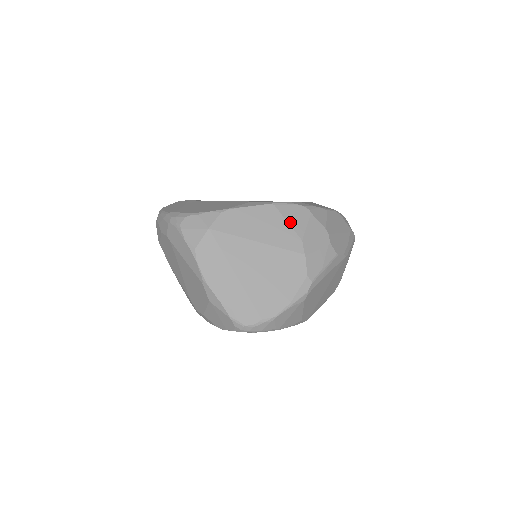
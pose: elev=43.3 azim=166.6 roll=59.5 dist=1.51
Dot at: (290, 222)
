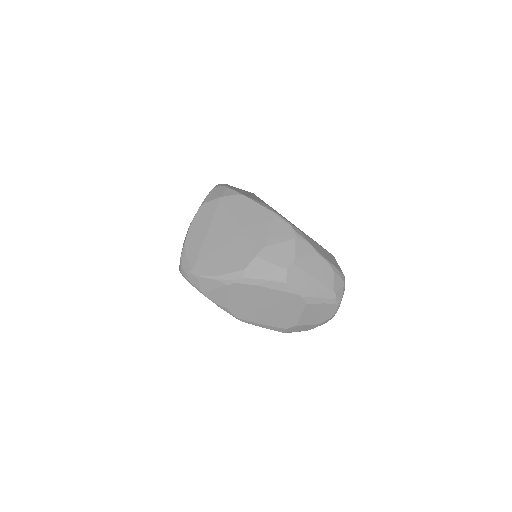
Dot at: (272, 231)
